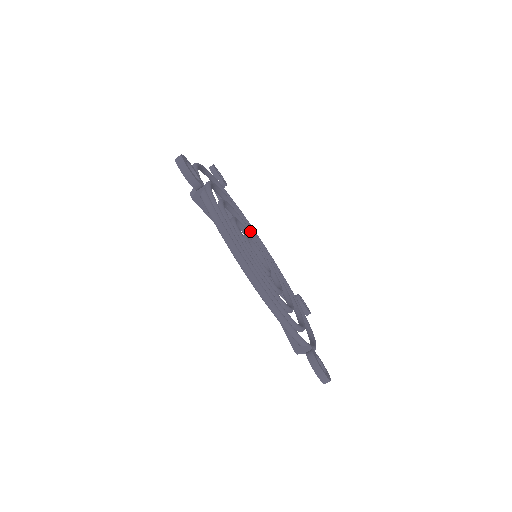
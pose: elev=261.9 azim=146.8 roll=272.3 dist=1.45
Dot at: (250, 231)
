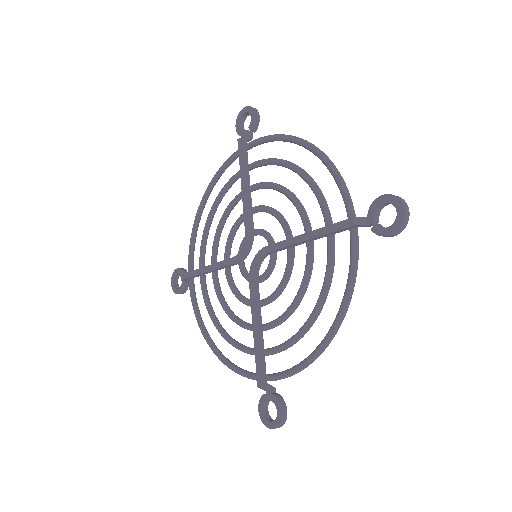
Dot at: occluded
